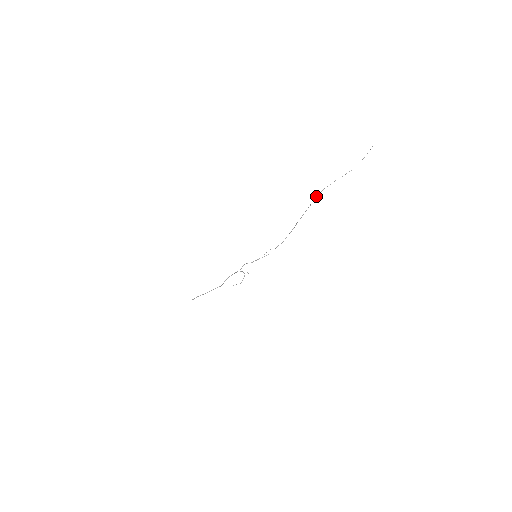
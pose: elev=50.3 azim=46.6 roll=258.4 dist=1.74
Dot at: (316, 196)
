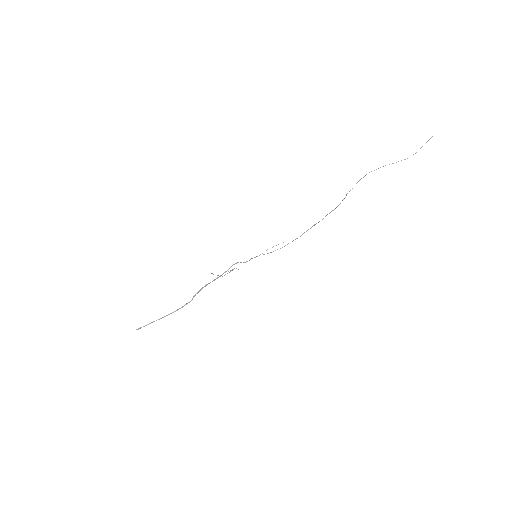
Dot at: (356, 183)
